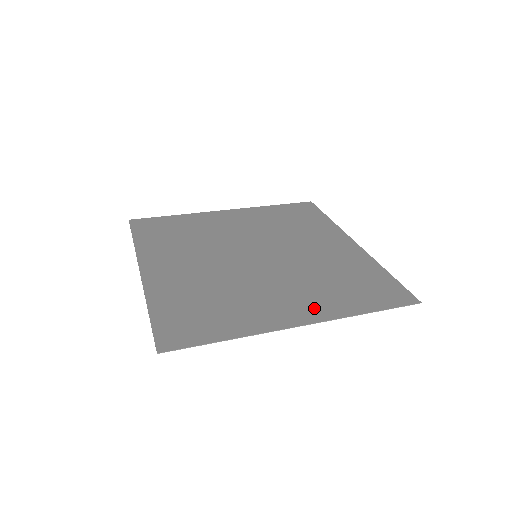
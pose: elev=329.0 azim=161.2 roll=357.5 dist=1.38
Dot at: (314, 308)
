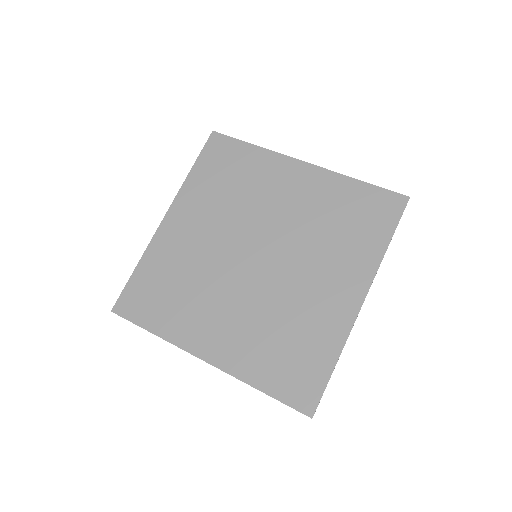
Dot at: (229, 352)
